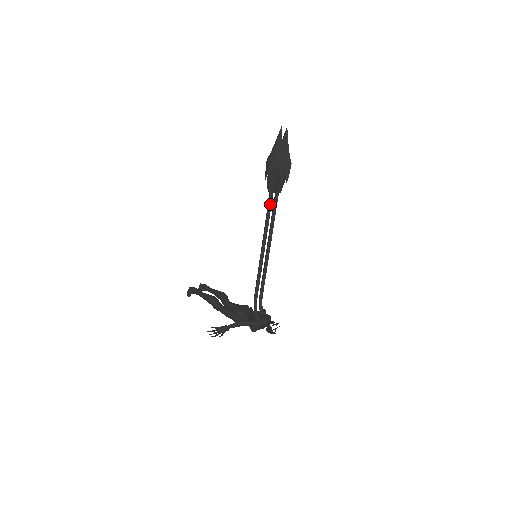
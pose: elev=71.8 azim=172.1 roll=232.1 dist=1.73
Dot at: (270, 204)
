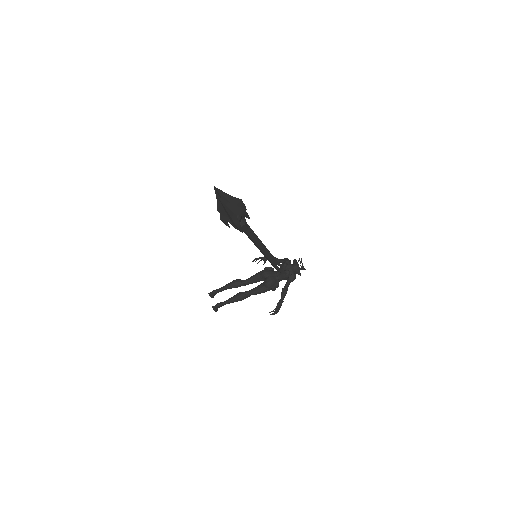
Dot at: (249, 234)
